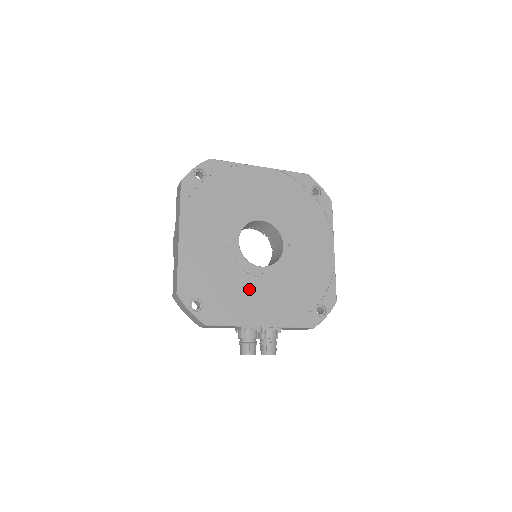
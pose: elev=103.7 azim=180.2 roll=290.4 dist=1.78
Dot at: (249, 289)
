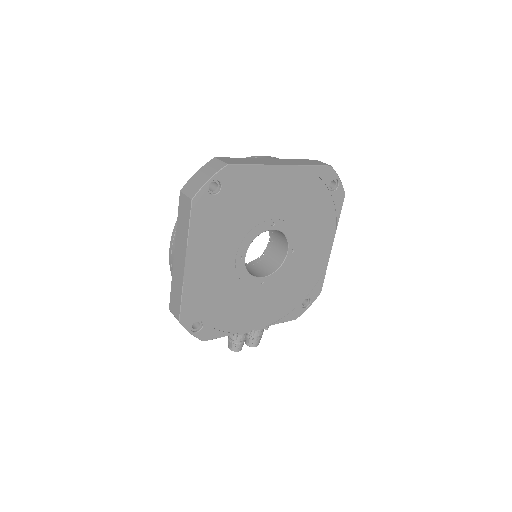
Dot at: (247, 300)
